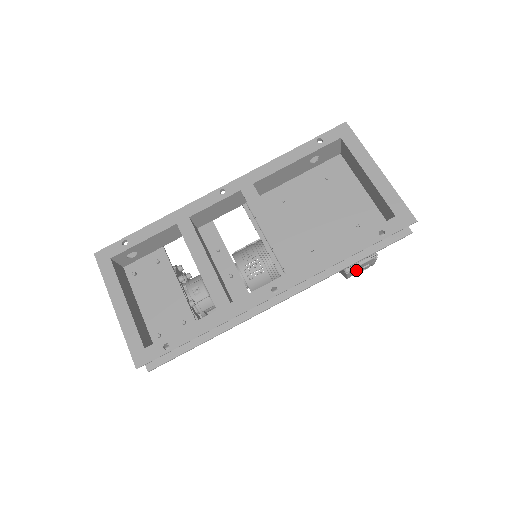
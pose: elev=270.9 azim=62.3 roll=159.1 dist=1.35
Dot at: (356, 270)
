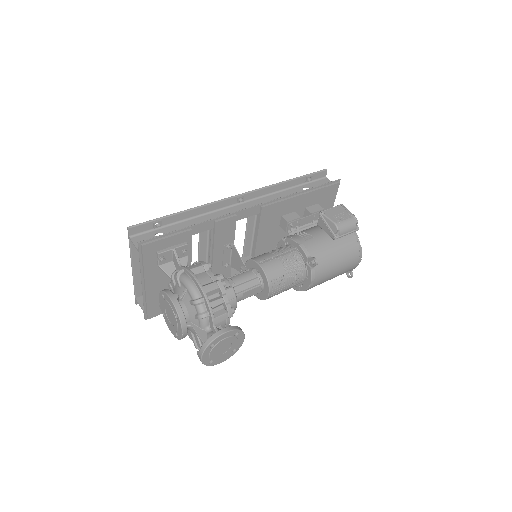
Dot at: (334, 215)
